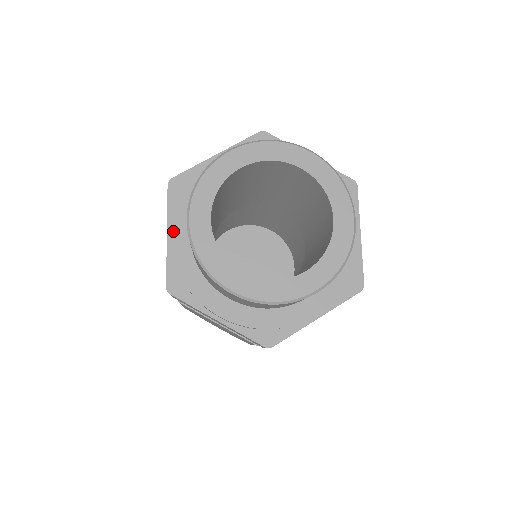
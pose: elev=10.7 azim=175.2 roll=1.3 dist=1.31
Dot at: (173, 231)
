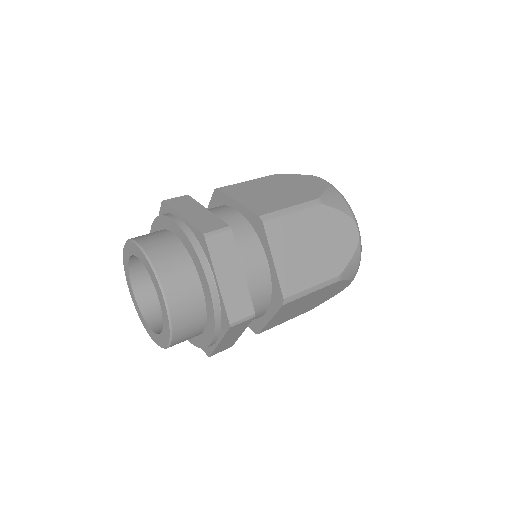
Dot at: occluded
